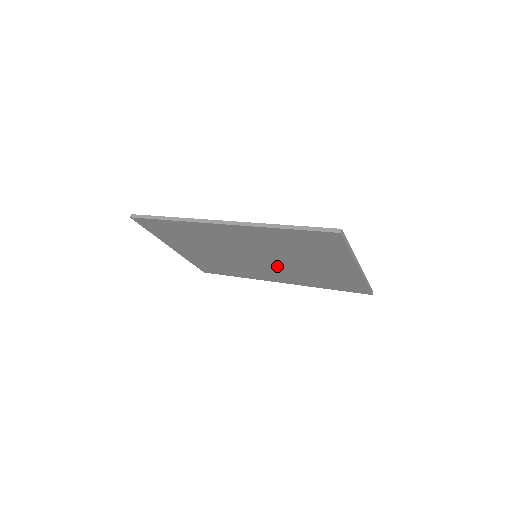
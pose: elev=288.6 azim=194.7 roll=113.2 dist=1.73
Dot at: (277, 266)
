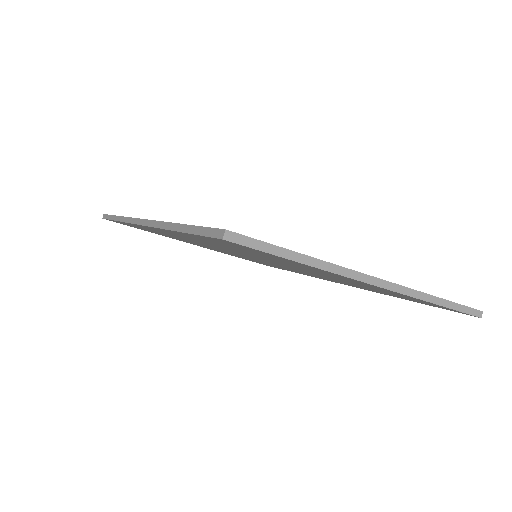
Dot at: (294, 269)
